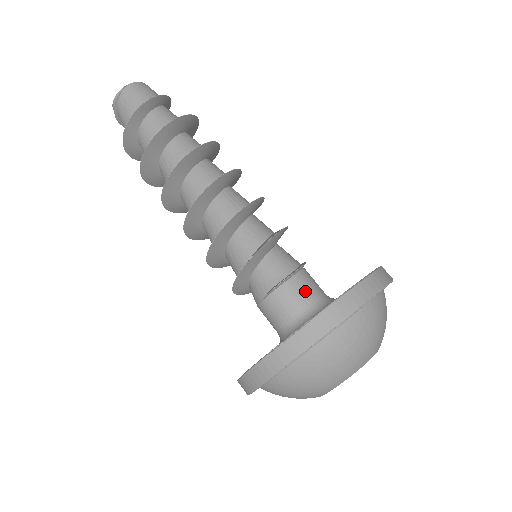
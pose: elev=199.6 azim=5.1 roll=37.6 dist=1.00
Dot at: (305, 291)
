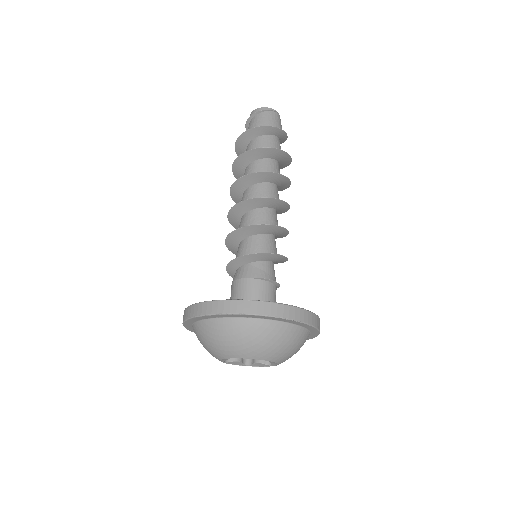
Dot at: occluded
